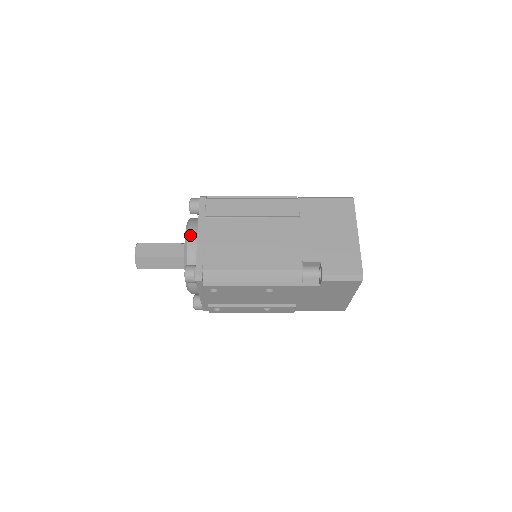
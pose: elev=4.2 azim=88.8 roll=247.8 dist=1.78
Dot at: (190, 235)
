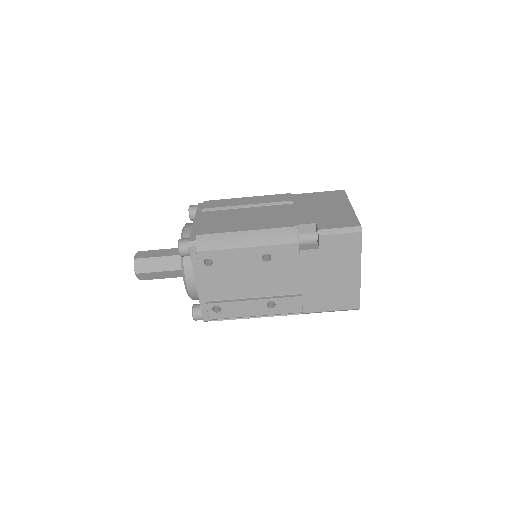
Dot at: (187, 226)
